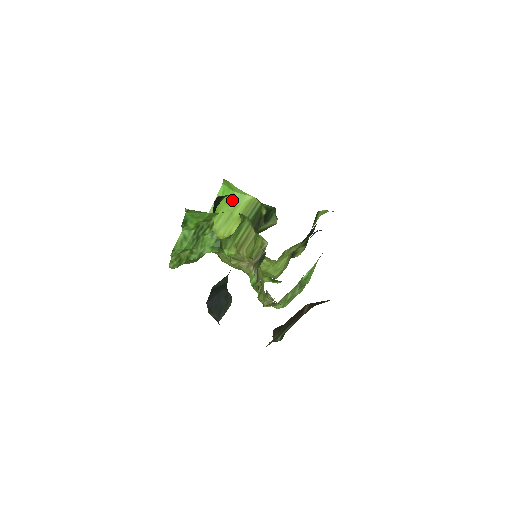
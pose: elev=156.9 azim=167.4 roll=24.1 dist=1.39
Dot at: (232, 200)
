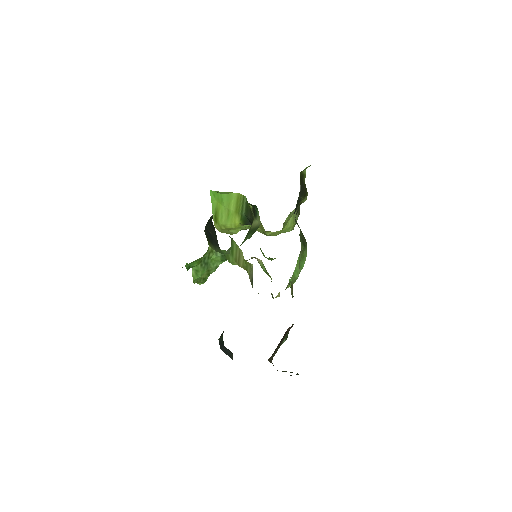
Dot at: (223, 200)
